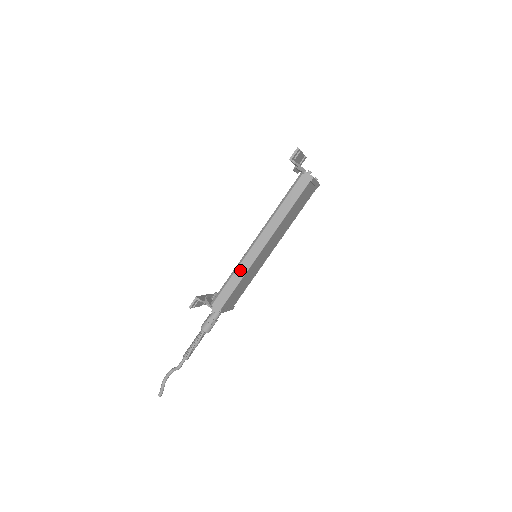
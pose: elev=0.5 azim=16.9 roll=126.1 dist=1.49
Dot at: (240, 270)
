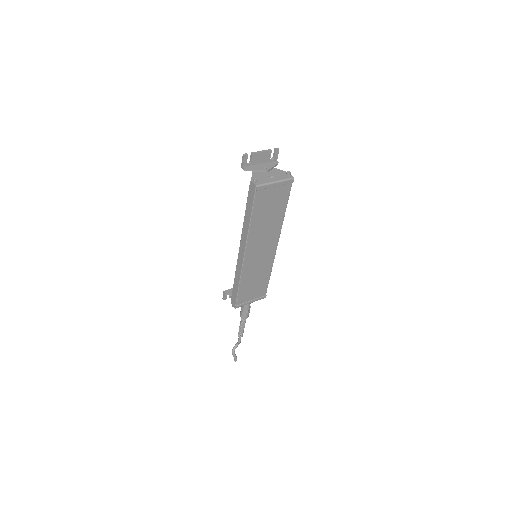
Dot at: (237, 273)
